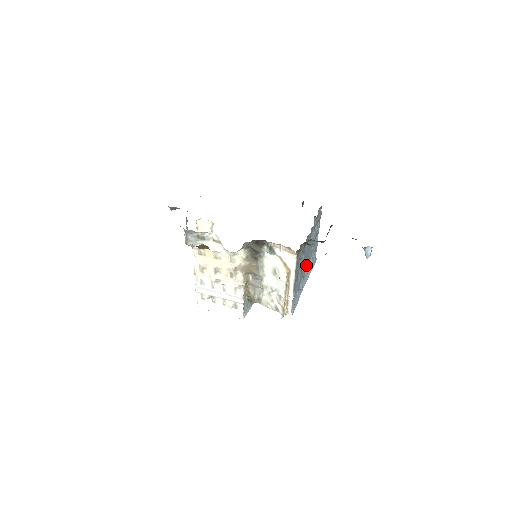
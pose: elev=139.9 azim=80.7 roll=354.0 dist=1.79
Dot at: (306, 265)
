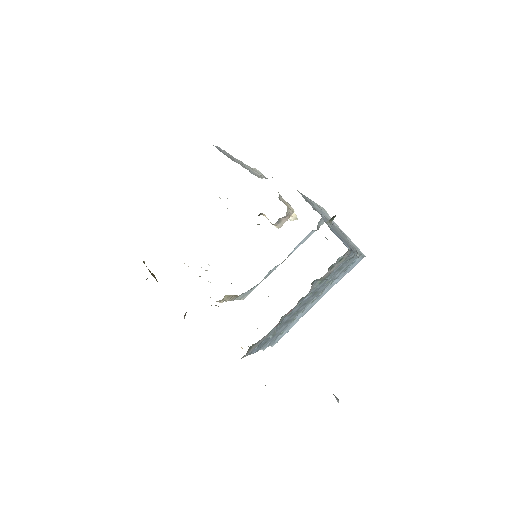
Dot at: (309, 302)
